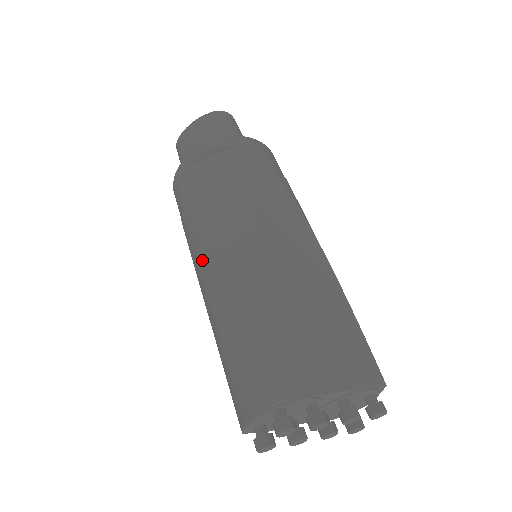
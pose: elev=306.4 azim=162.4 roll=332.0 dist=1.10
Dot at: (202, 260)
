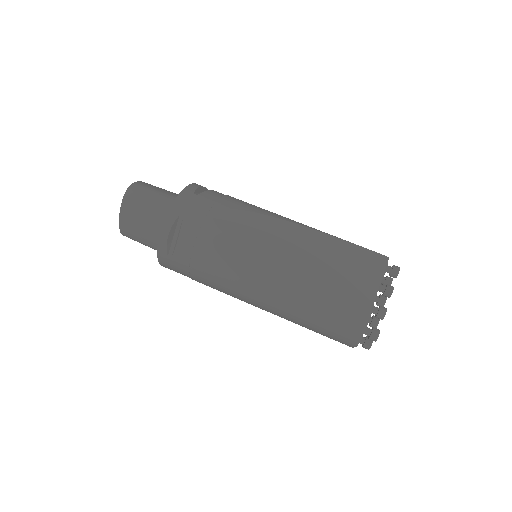
Dot at: (243, 298)
